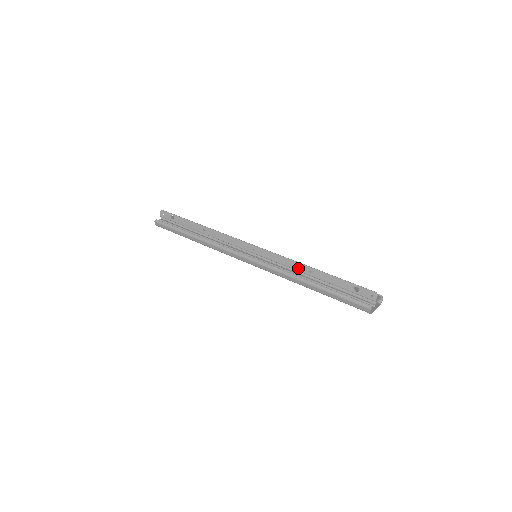
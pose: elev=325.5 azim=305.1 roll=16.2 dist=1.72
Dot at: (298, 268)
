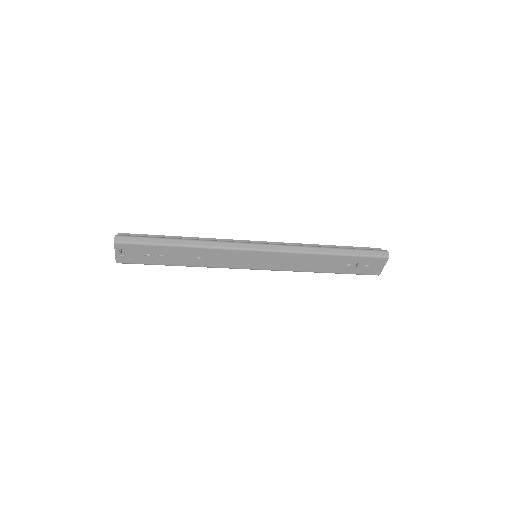
Dot at: occluded
